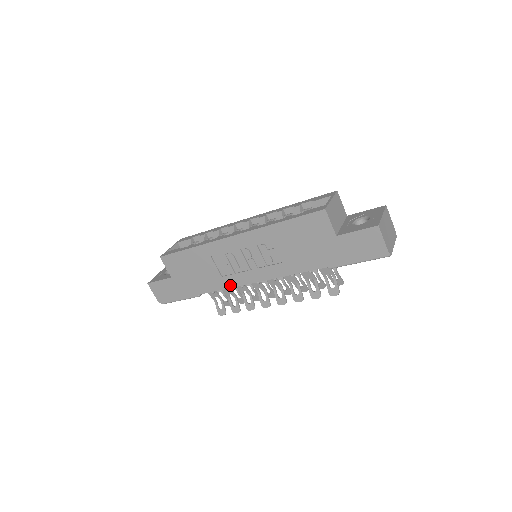
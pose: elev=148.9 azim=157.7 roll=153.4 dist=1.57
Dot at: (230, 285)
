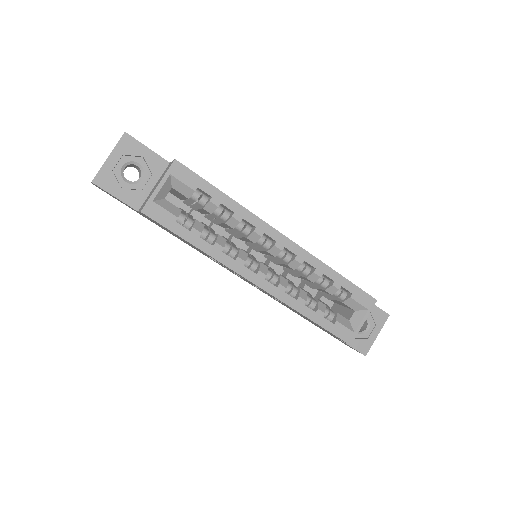
Dot at: occluded
